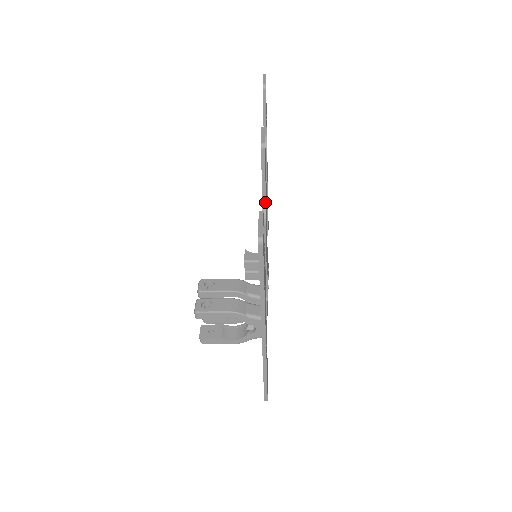
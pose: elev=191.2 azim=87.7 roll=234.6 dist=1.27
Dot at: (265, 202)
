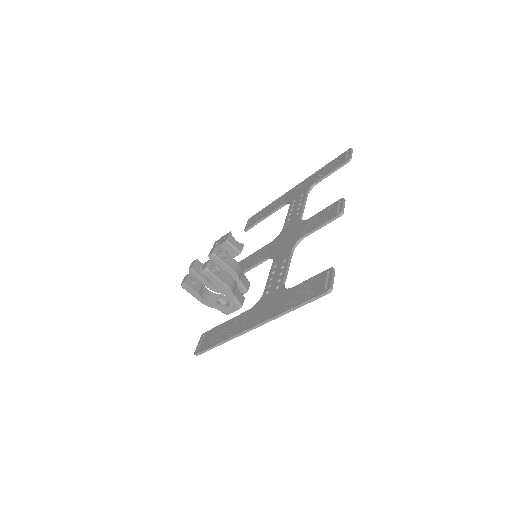
Dot at: (303, 238)
